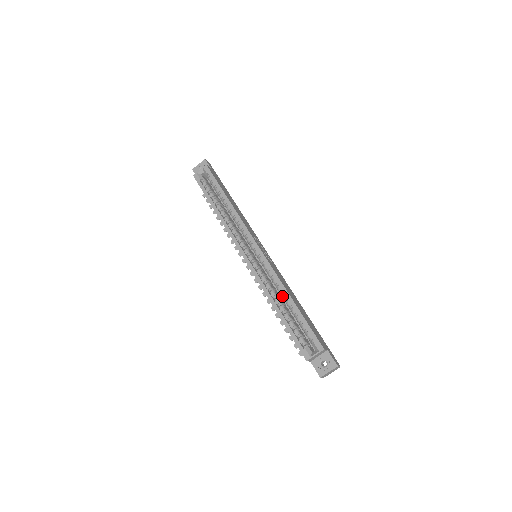
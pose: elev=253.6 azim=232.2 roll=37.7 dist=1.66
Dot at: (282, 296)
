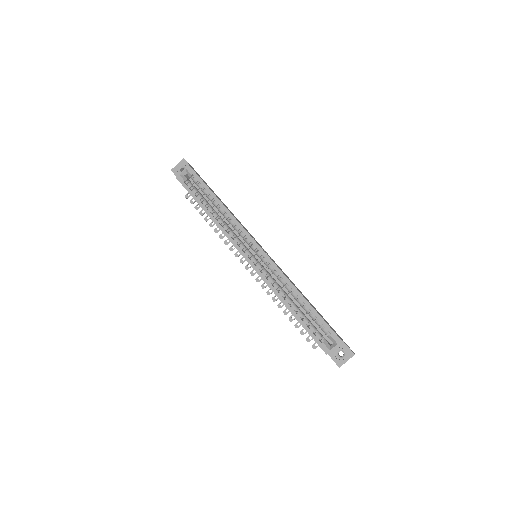
Dot at: (292, 294)
